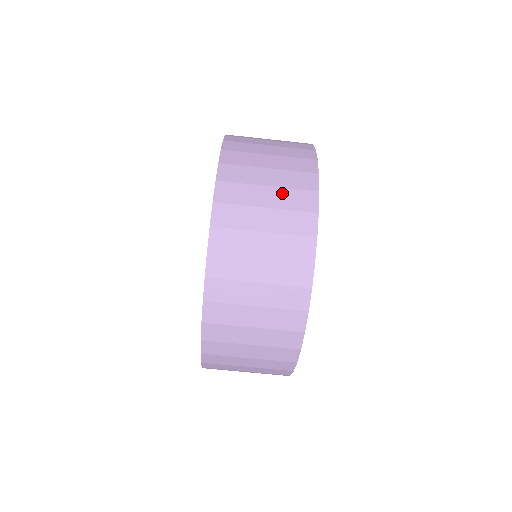
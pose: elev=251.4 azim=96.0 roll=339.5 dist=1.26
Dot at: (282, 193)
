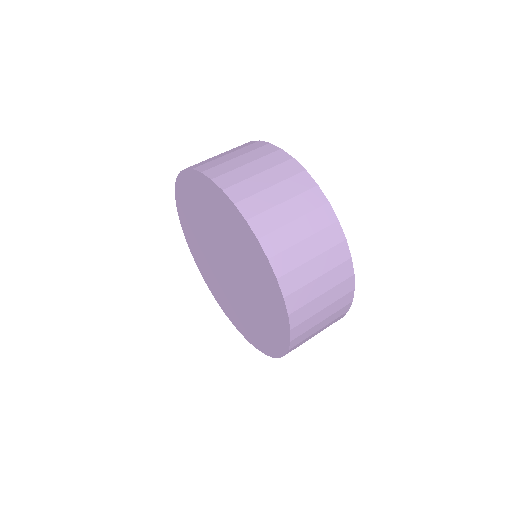
Dot at: (249, 154)
